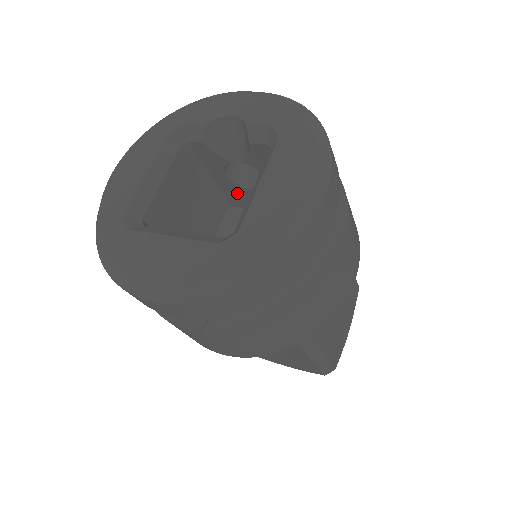
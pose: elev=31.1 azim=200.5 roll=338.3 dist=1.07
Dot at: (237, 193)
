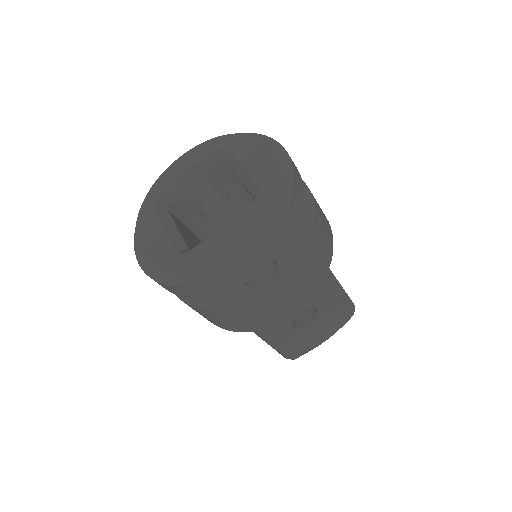
Dot at: (213, 229)
